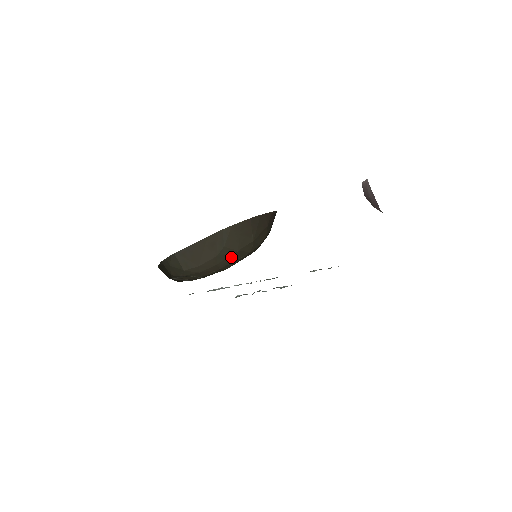
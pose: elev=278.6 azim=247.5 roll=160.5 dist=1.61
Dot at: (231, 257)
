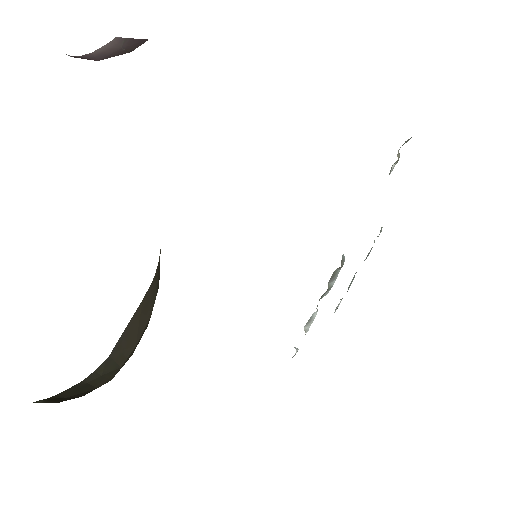
Dot at: occluded
